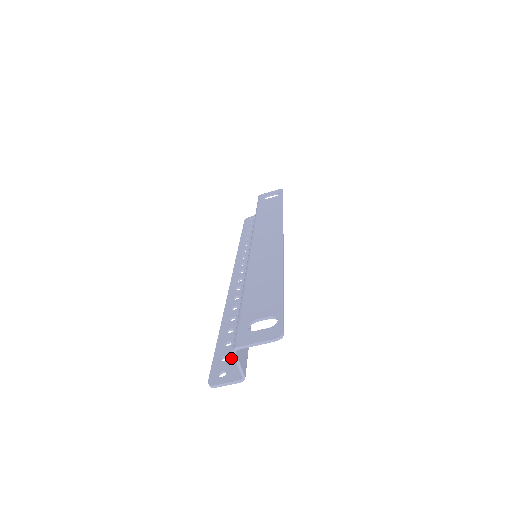
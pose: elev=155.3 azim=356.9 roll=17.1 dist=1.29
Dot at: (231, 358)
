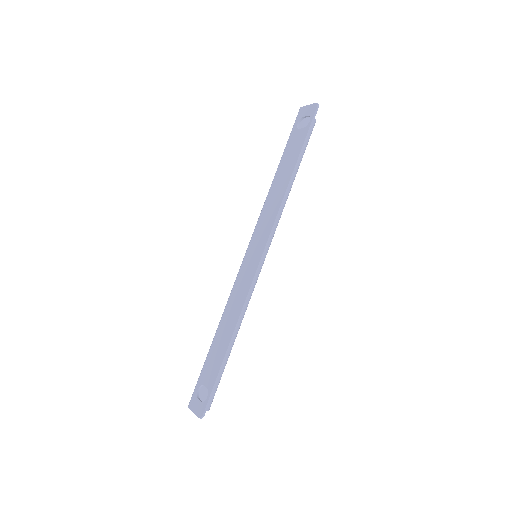
Dot at: occluded
